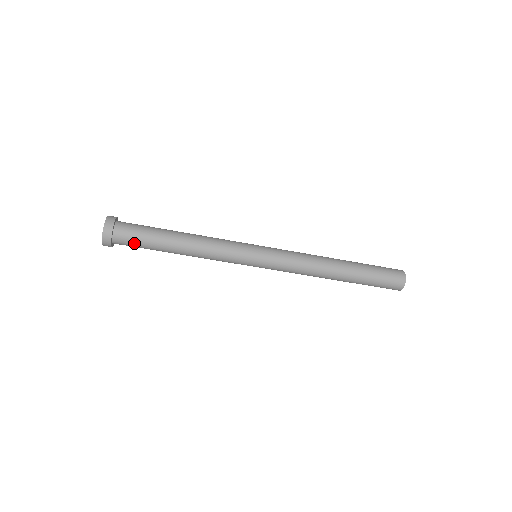
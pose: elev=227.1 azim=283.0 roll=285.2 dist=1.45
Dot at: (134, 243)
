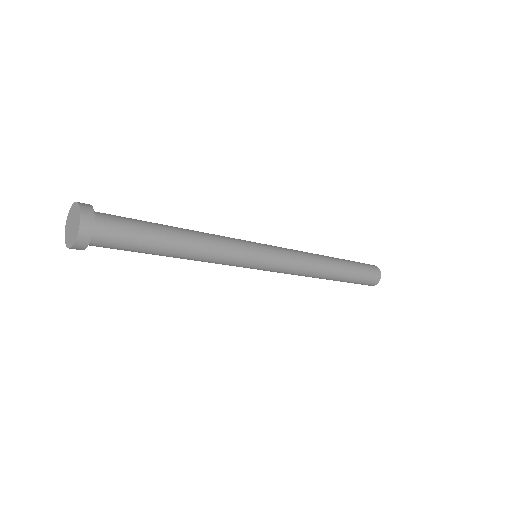
Dot at: occluded
